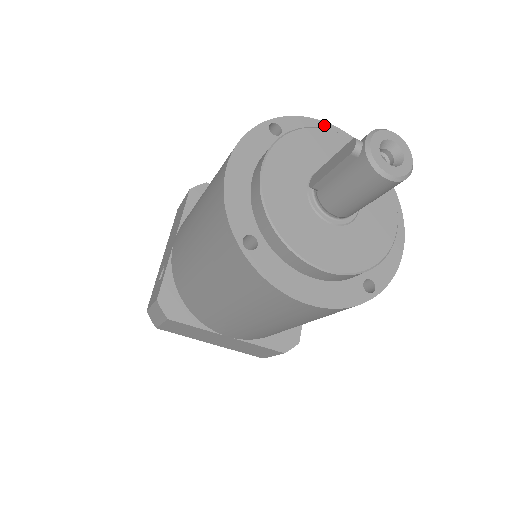
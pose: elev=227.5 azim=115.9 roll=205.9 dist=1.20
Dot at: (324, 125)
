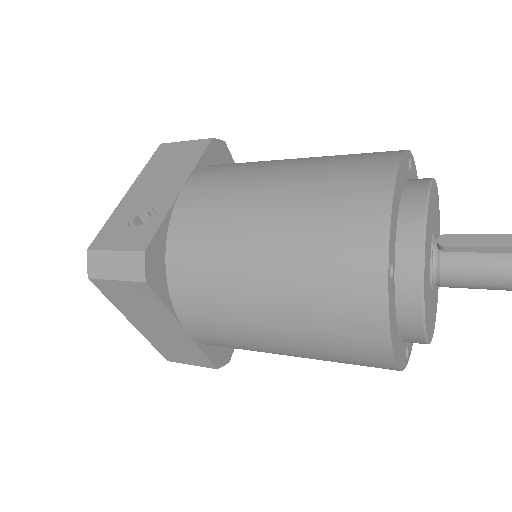
Dot at: occluded
